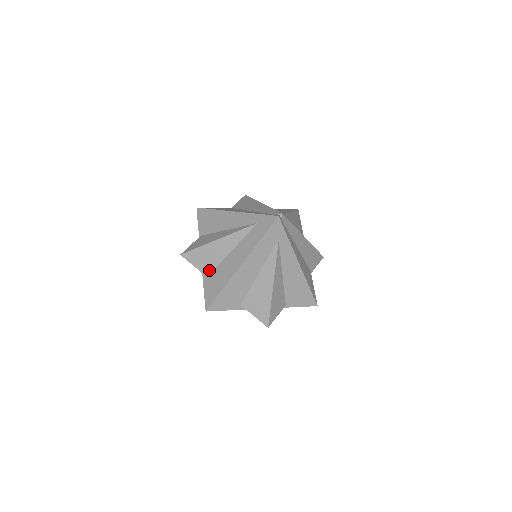
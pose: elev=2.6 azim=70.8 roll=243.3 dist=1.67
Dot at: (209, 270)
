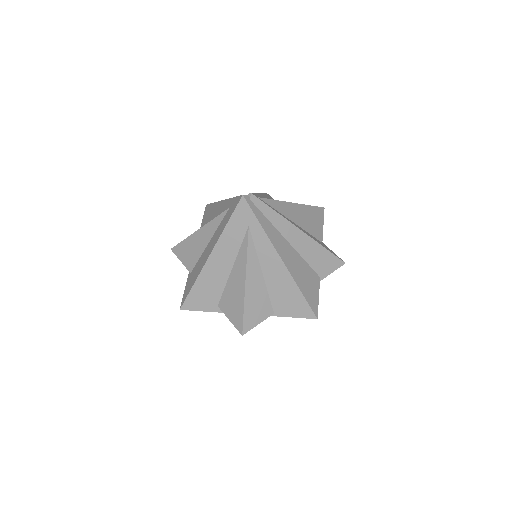
Dot at: (192, 265)
